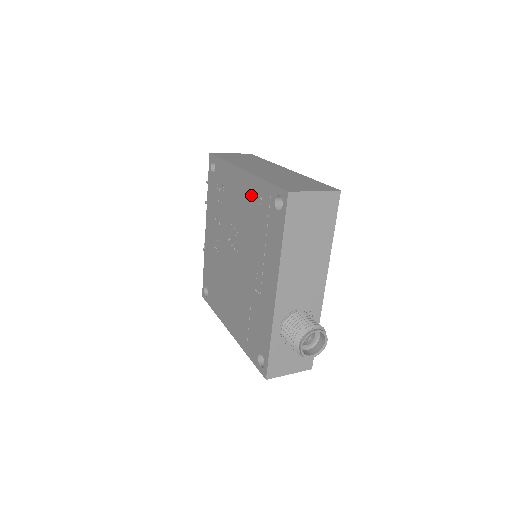
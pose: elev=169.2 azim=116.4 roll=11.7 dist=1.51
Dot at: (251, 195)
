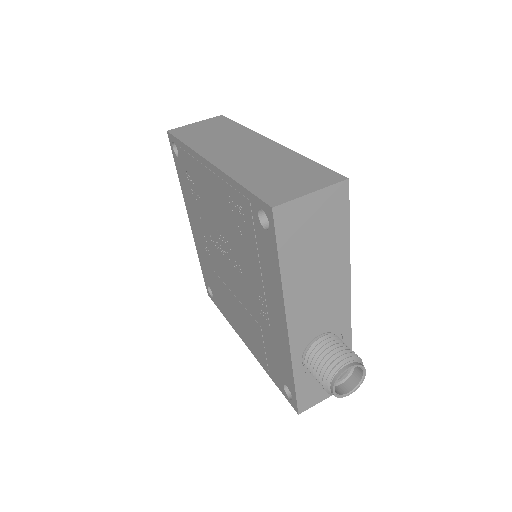
Dot at: (227, 198)
